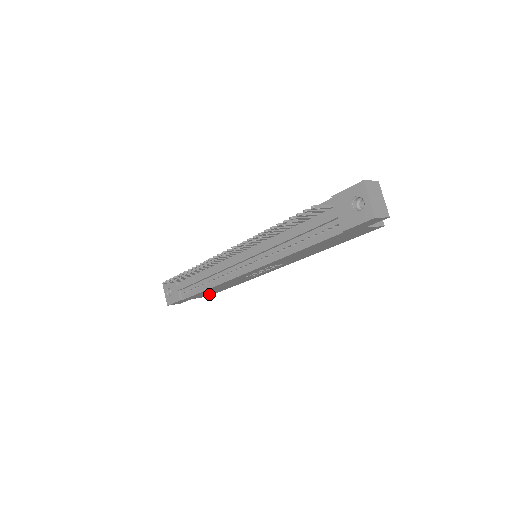
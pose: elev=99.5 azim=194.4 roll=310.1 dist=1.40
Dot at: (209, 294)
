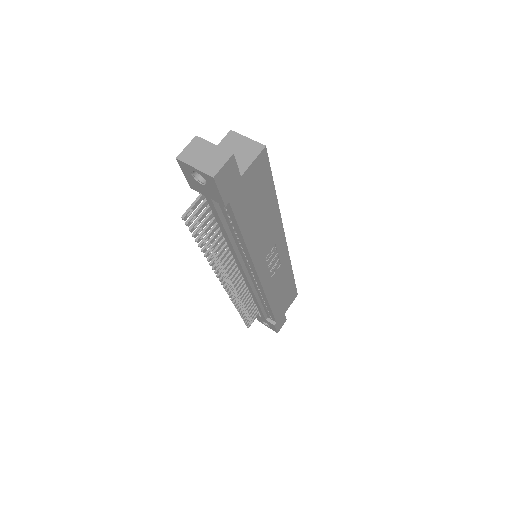
Dot at: (291, 297)
